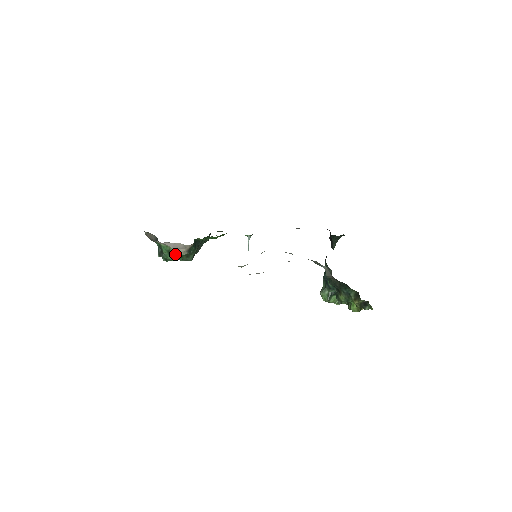
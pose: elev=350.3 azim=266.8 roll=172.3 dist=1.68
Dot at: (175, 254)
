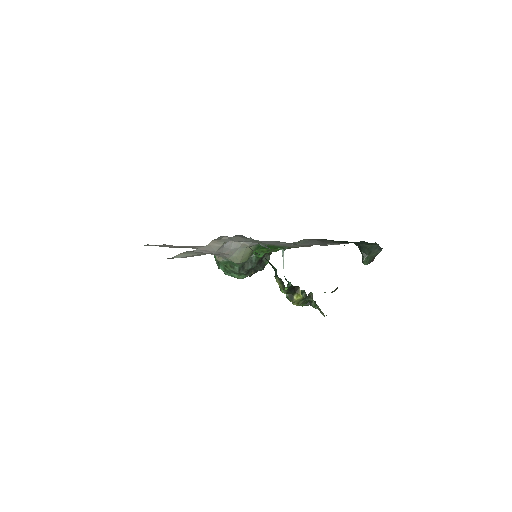
Dot at: (218, 261)
